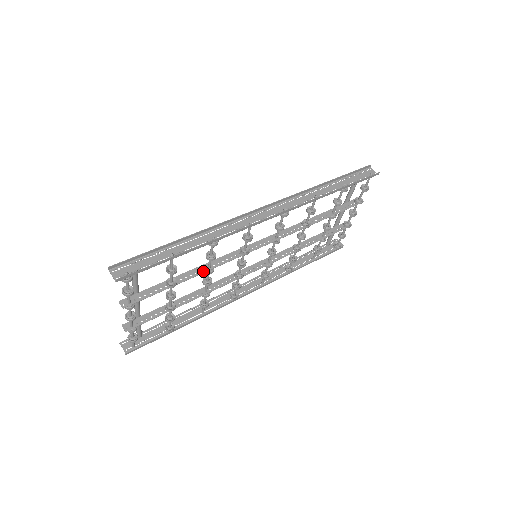
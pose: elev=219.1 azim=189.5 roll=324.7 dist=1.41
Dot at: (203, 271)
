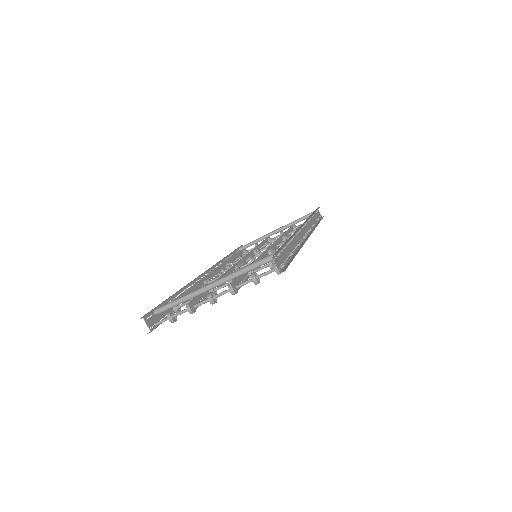
Dot at: occluded
